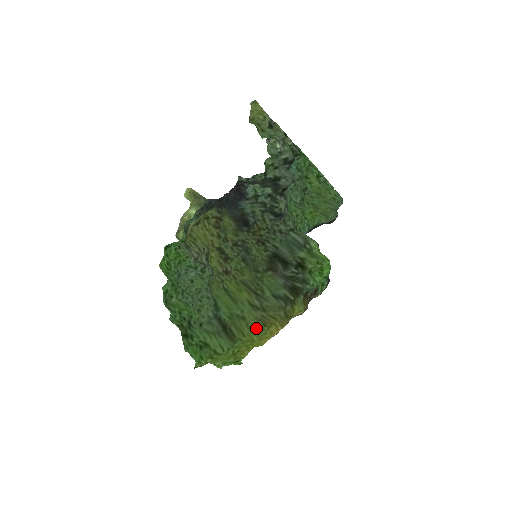
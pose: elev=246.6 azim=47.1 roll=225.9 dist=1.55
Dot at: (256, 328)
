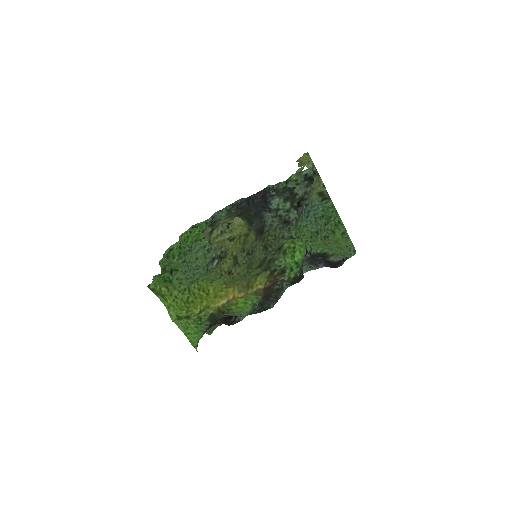
Dot at: (216, 281)
